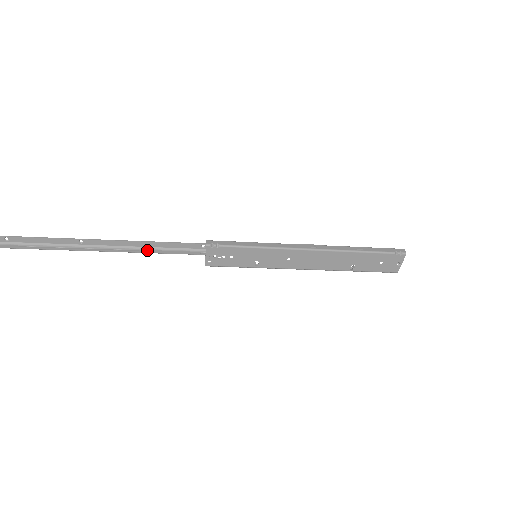
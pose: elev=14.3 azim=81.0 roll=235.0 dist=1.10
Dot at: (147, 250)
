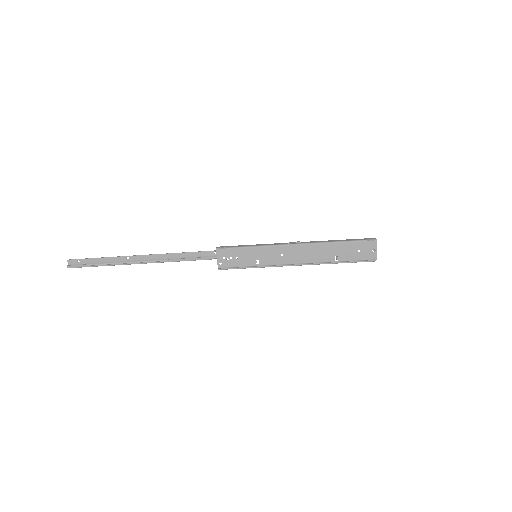
Dot at: (174, 259)
